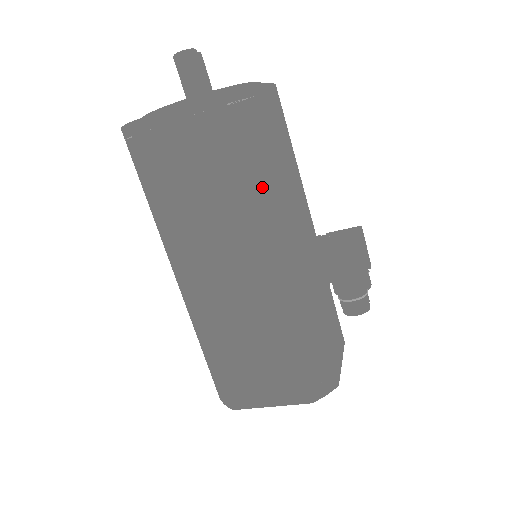
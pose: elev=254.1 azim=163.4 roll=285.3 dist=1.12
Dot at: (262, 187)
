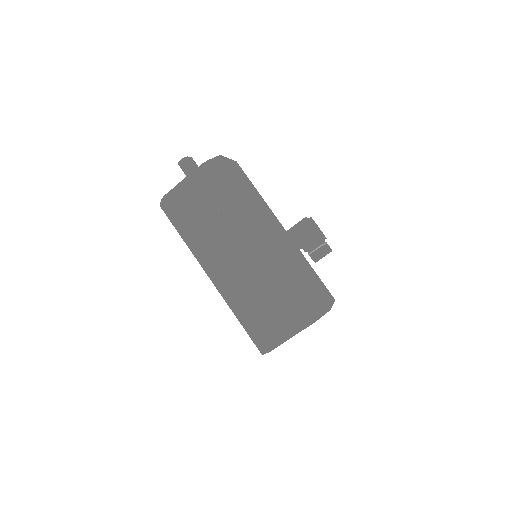
Dot at: (241, 202)
